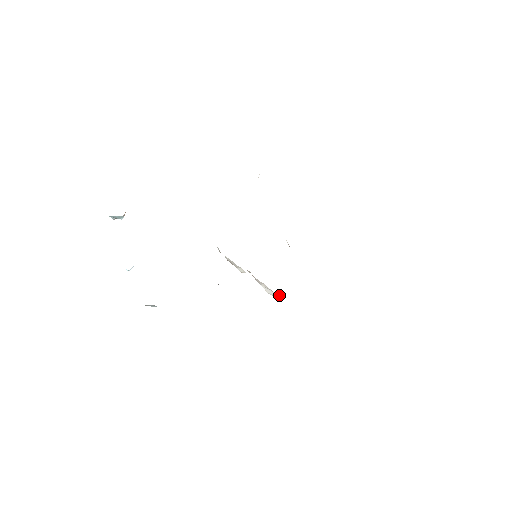
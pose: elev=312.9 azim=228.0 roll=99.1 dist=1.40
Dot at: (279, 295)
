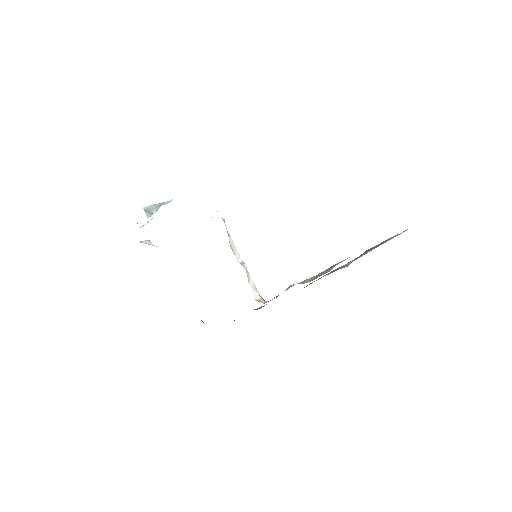
Dot at: occluded
